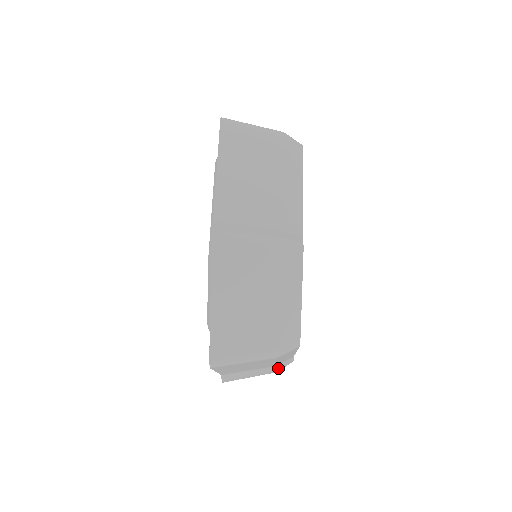
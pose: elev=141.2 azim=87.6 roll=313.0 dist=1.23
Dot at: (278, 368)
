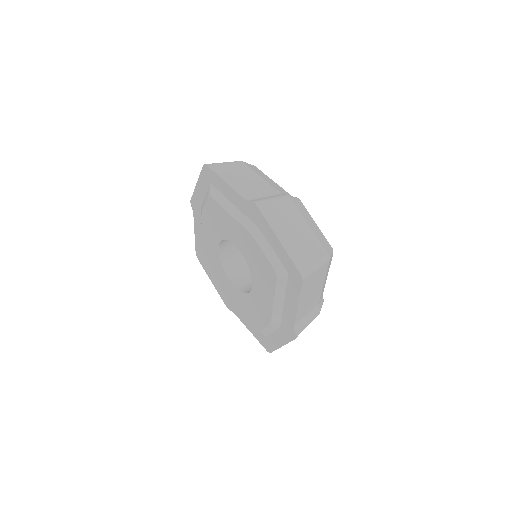
Dot at: (320, 307)
